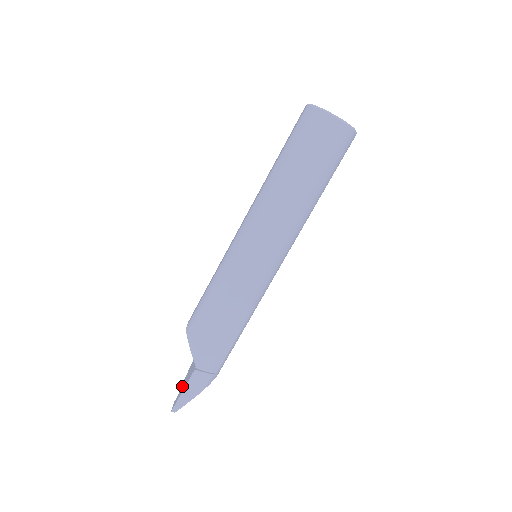
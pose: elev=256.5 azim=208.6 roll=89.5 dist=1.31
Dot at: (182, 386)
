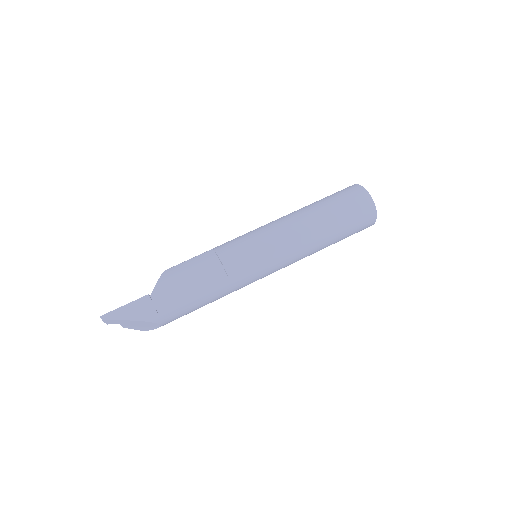
Dot at: occluded
